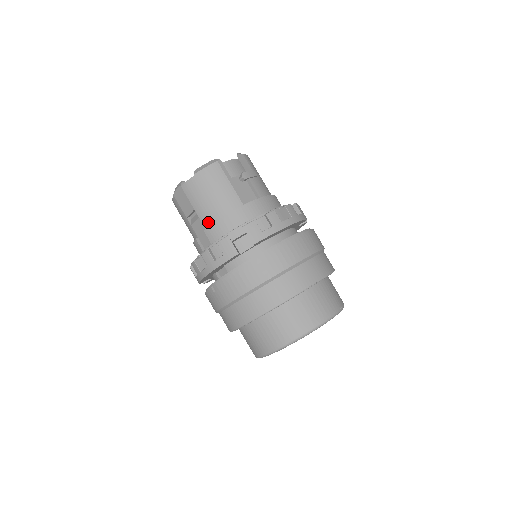
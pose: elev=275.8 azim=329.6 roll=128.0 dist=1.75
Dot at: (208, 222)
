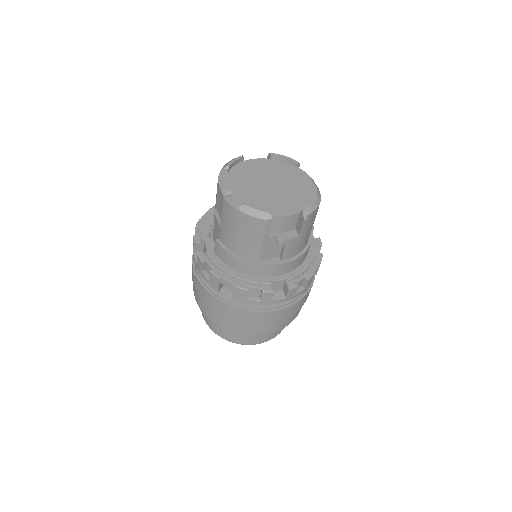
Dot at: (223, 240)
